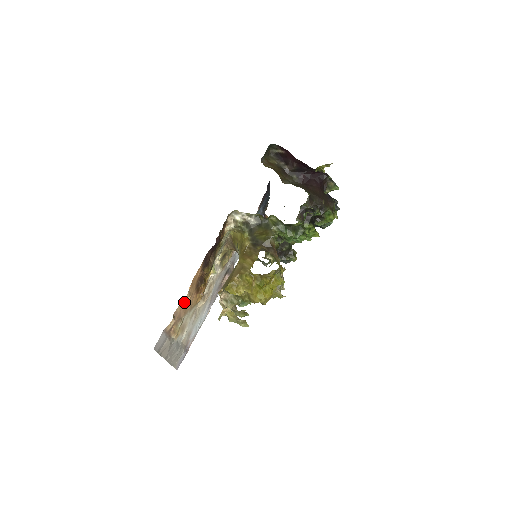
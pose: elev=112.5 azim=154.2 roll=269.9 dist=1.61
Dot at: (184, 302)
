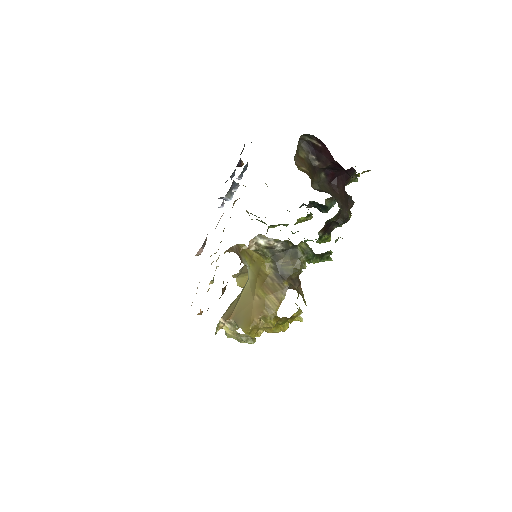
Dot at: occluded
